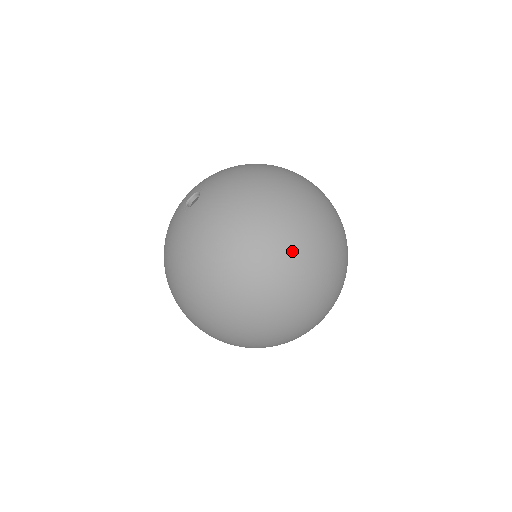
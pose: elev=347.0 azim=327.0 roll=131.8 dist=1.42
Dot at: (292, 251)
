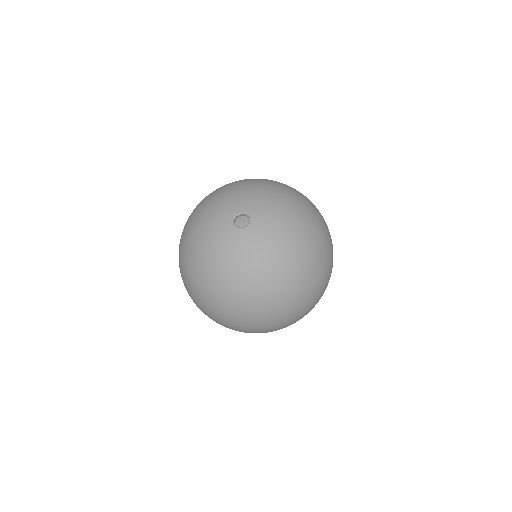
Dot at: (280, 312)
